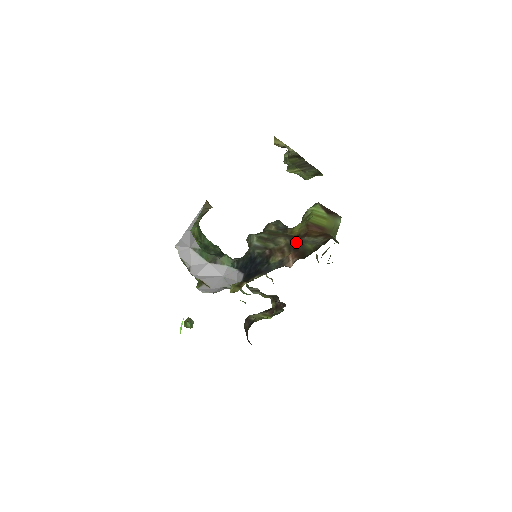
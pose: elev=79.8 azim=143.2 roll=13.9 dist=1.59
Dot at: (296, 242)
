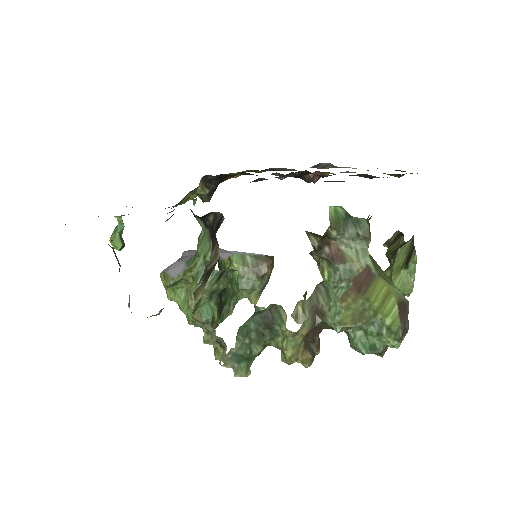
Dot at: occluded
